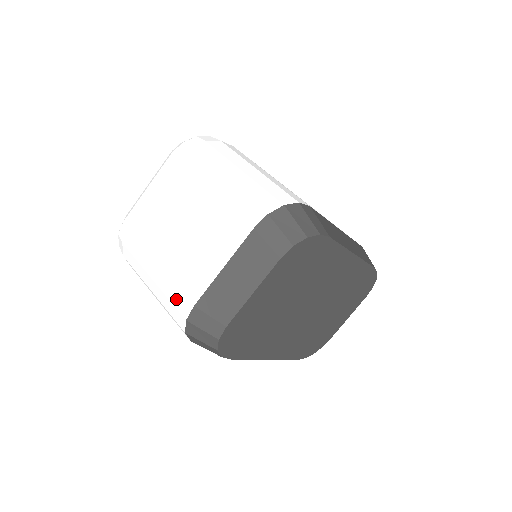
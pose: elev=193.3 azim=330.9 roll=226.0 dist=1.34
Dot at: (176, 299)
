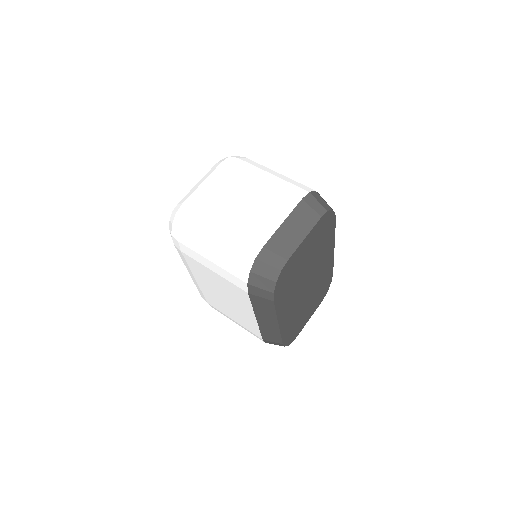
Dot at: (245, 246)
